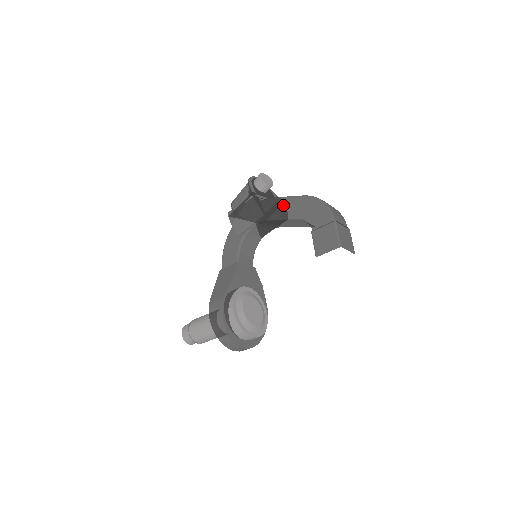
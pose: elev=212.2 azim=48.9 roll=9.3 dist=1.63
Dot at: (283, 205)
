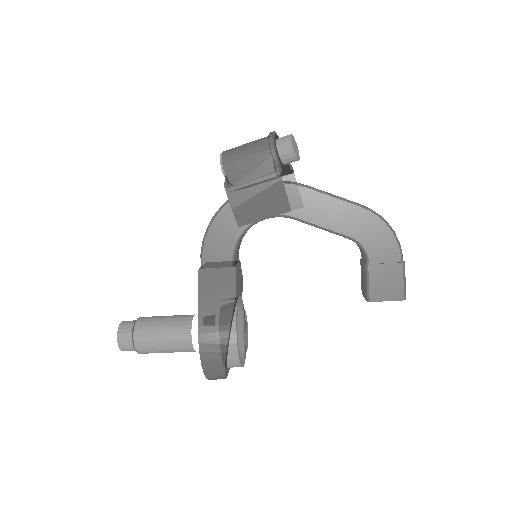
Dot at: (325, 207)
